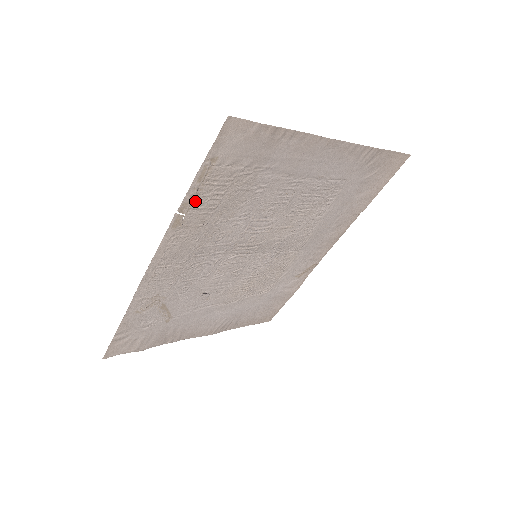
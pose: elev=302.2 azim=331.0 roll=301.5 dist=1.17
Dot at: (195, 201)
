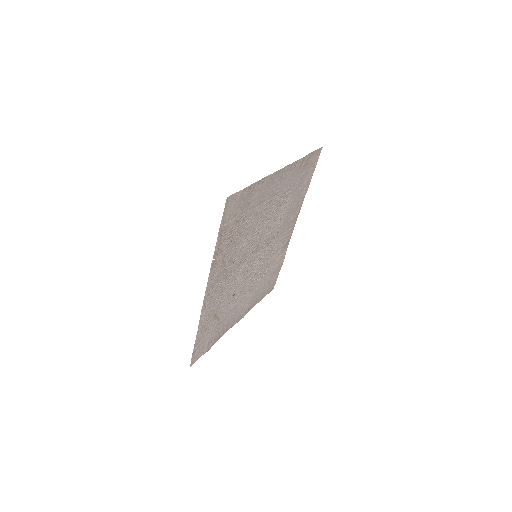
Dot at: (220, 248)
